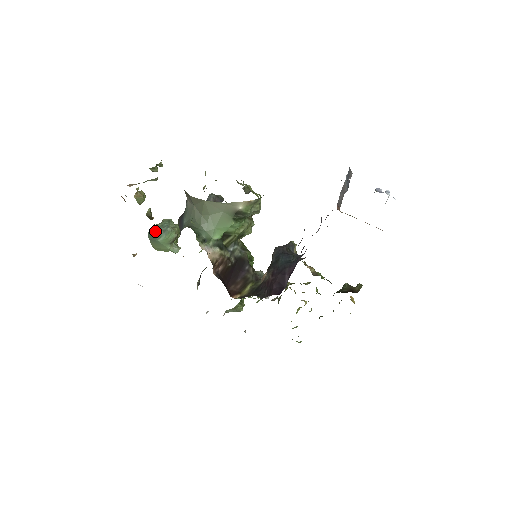
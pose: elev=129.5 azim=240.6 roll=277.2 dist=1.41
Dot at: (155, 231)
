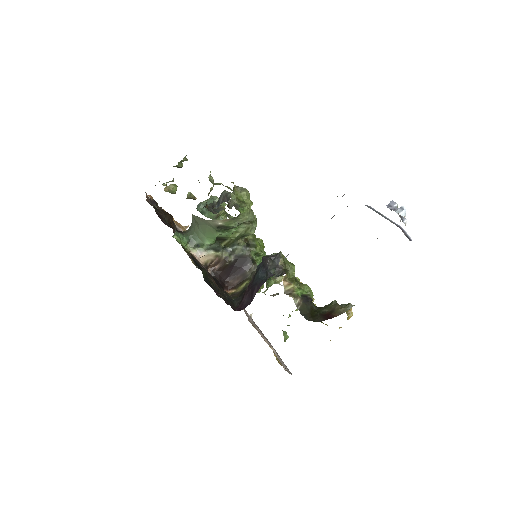
Dot at: (200, 209)
